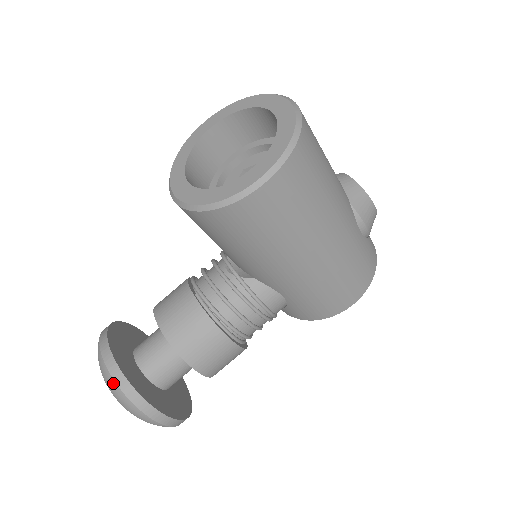
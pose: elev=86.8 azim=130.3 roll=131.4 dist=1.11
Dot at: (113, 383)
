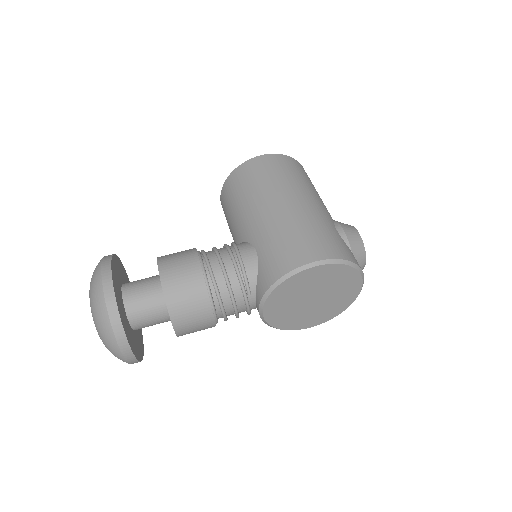
Dot at: occluded
